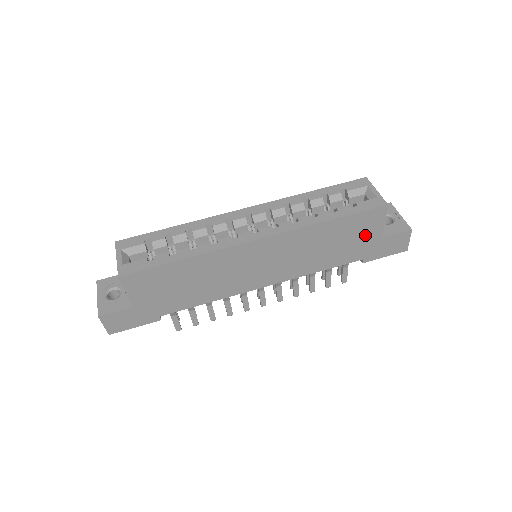
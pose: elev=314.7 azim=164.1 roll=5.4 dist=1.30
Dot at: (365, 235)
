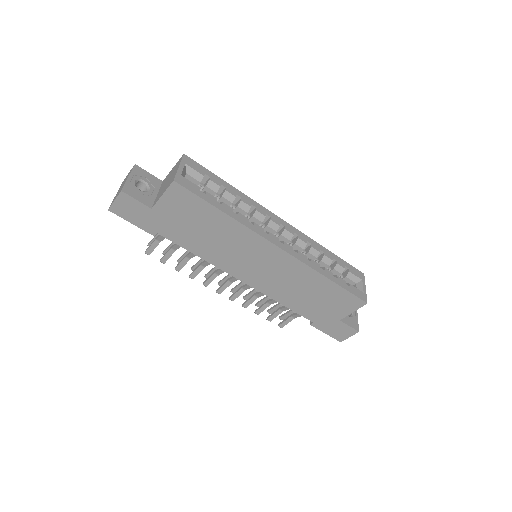
Dot at: (334, 309)
